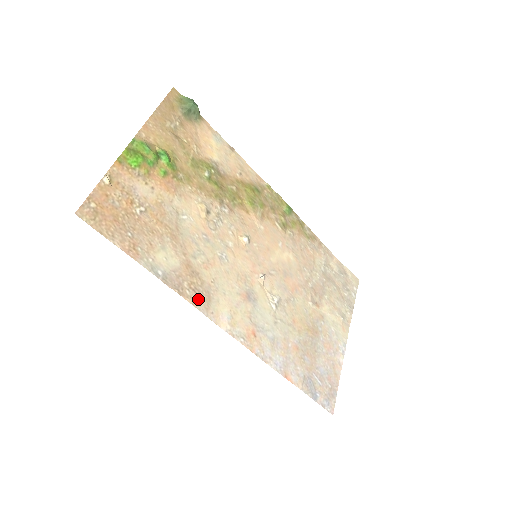
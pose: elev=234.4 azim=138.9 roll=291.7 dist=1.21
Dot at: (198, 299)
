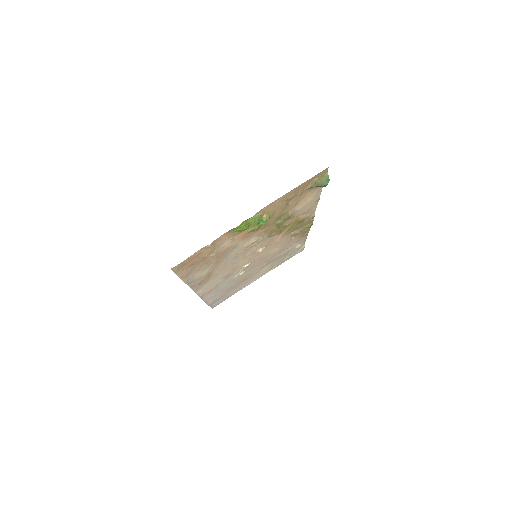
Dot at: (198, 286)
